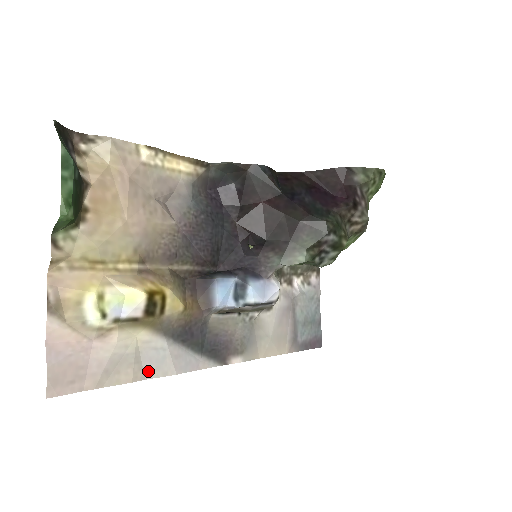
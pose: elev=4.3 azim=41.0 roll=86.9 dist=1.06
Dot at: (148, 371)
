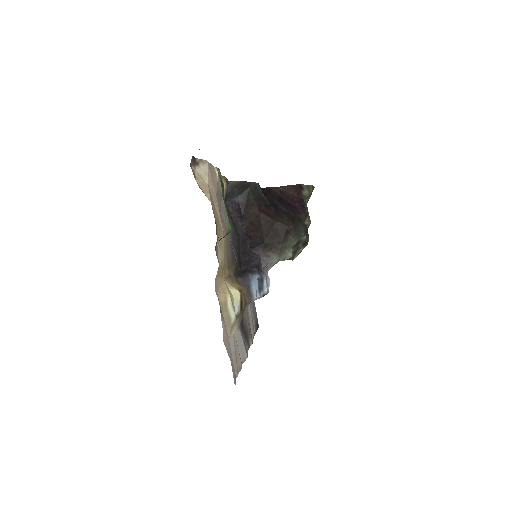
Dot at: (241, 357)
